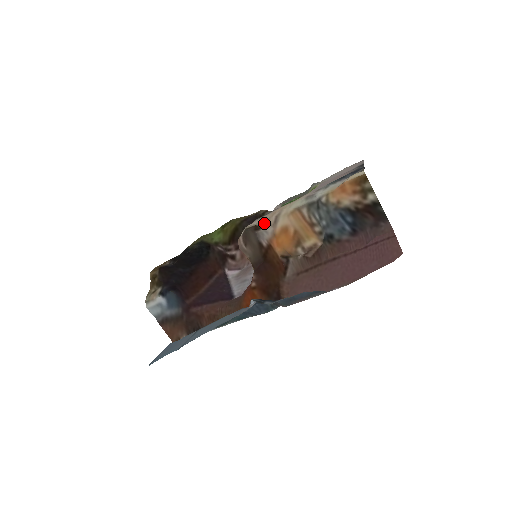
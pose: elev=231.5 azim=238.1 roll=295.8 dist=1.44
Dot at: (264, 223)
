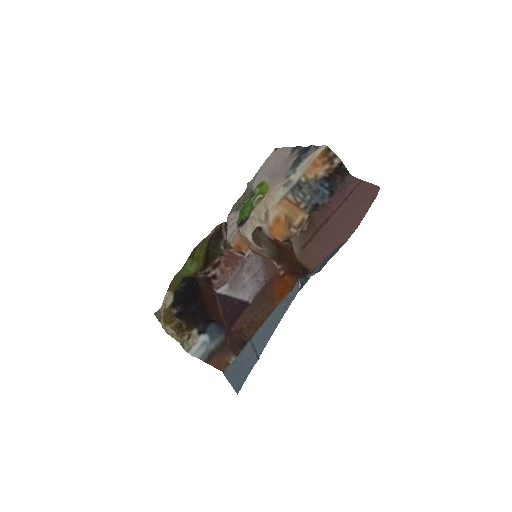
Dot at: (259, 223)
